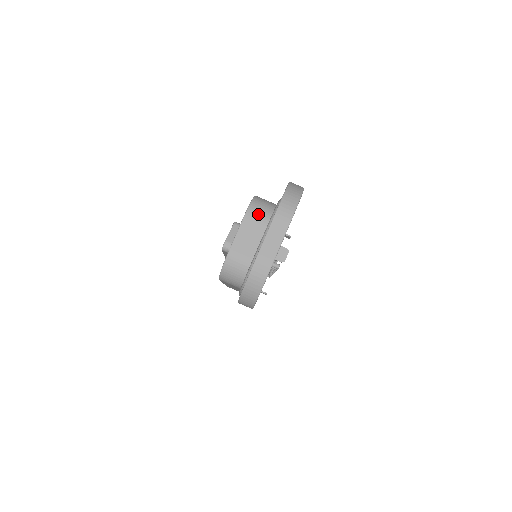
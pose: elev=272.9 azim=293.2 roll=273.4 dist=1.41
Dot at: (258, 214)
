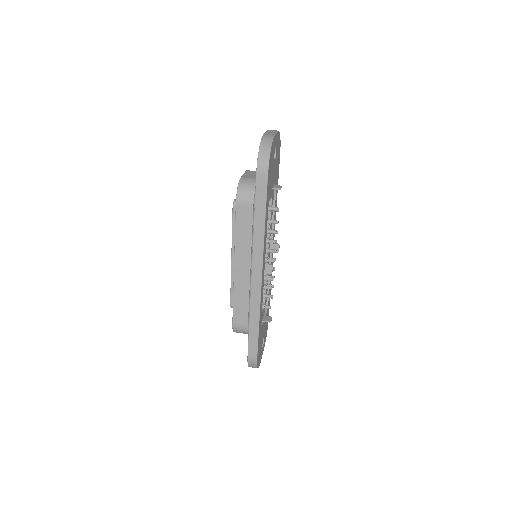
Dot at: (255, 171)
